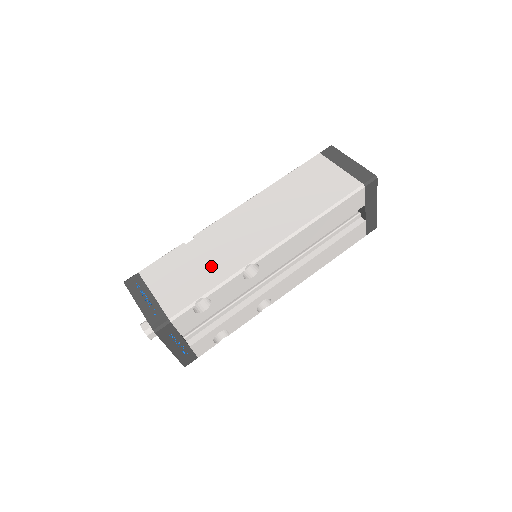
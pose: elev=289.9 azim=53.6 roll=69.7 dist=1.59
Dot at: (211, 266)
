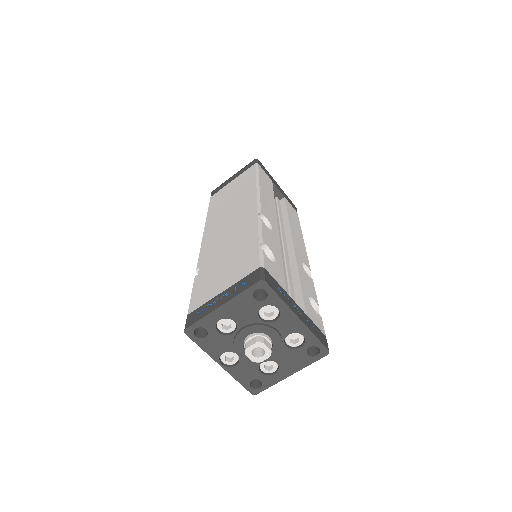
Dot at: (236, 244)
